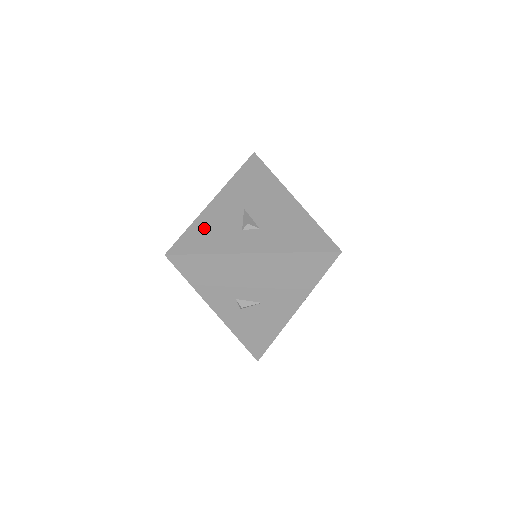
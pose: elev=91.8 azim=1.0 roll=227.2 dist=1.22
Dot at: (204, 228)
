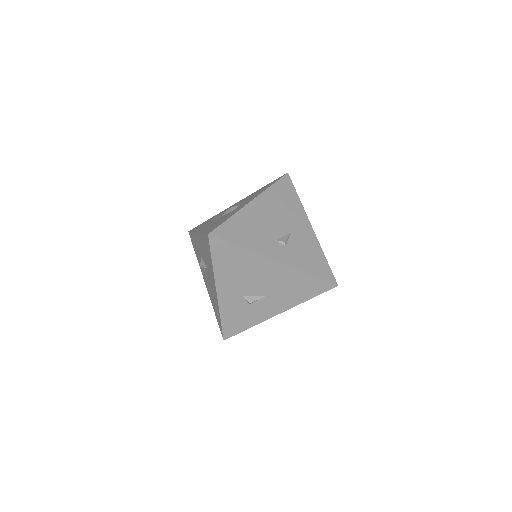
Dot at: (211, 226)
